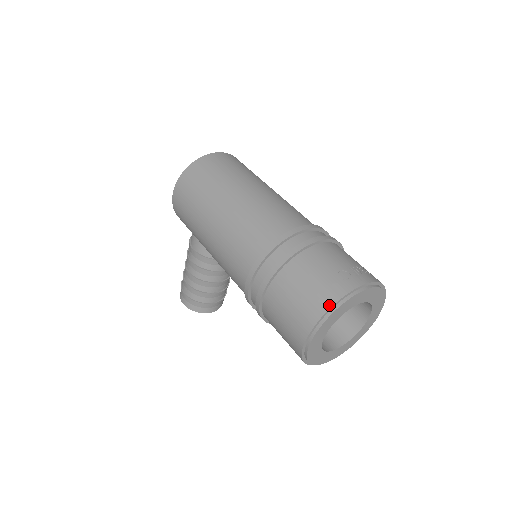
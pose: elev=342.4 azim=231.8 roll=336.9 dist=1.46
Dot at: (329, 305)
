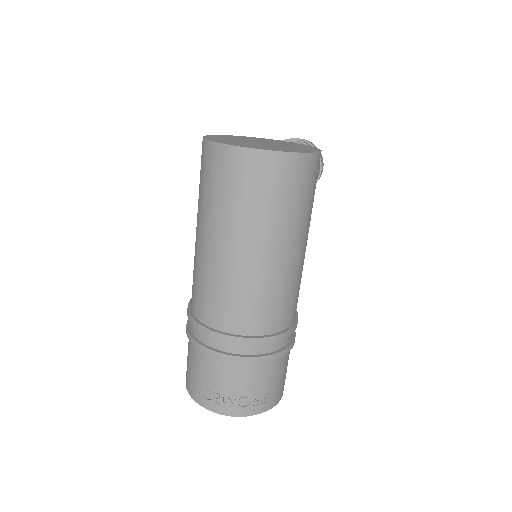
Dot at: (188, 390)
